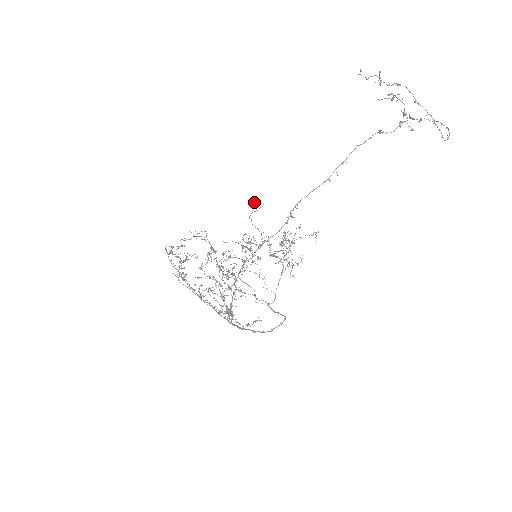
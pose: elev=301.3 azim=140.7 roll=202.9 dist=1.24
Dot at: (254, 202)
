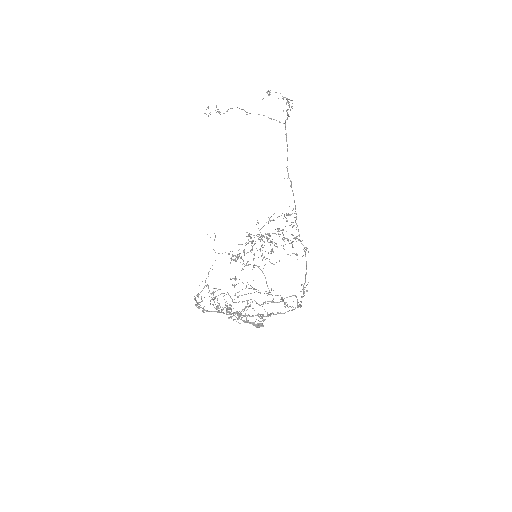
Dot at: occluded
